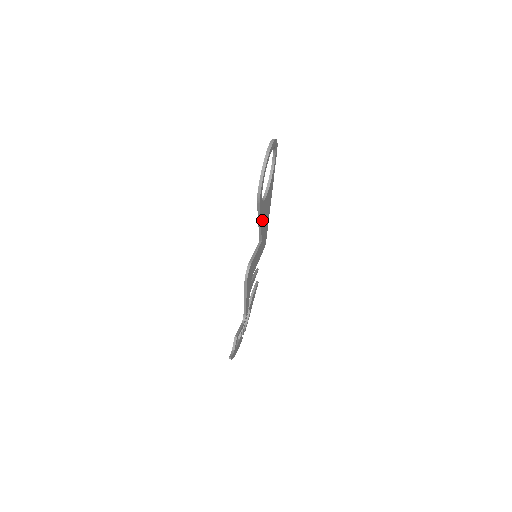
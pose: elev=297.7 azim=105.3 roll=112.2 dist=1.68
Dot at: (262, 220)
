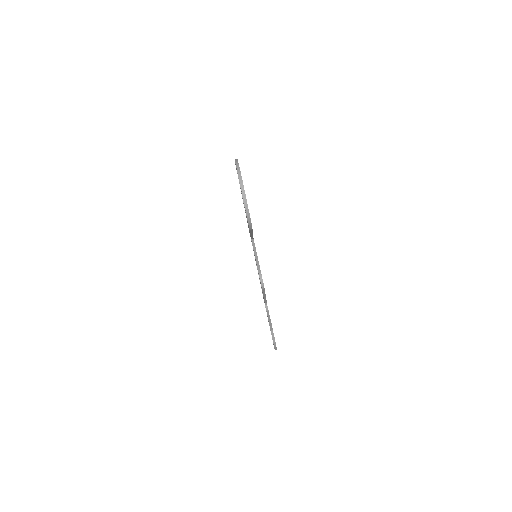
Dot at: occluded
